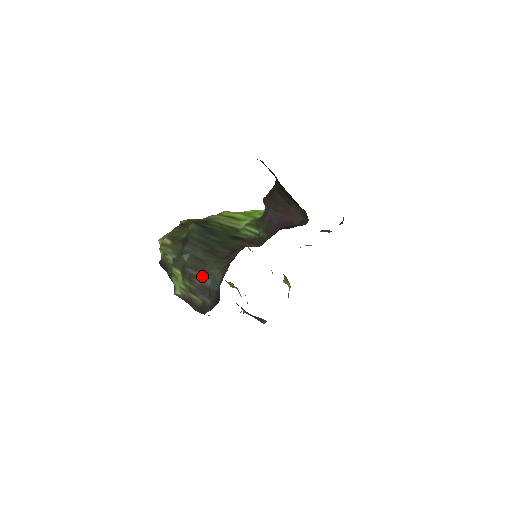
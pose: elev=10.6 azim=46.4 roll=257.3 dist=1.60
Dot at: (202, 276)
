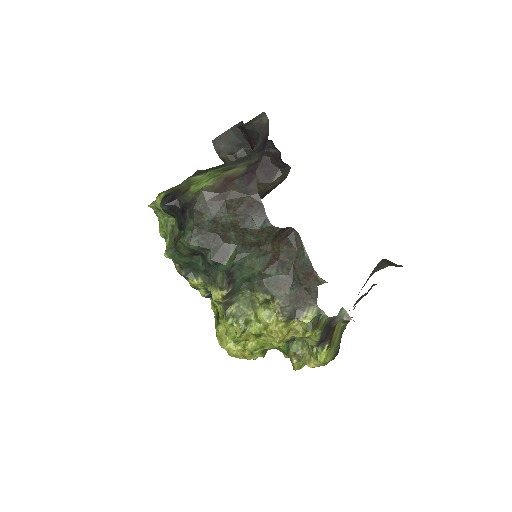
Dot at: occluded
